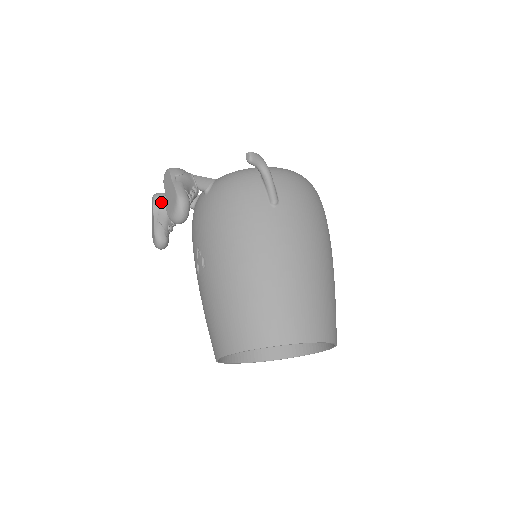
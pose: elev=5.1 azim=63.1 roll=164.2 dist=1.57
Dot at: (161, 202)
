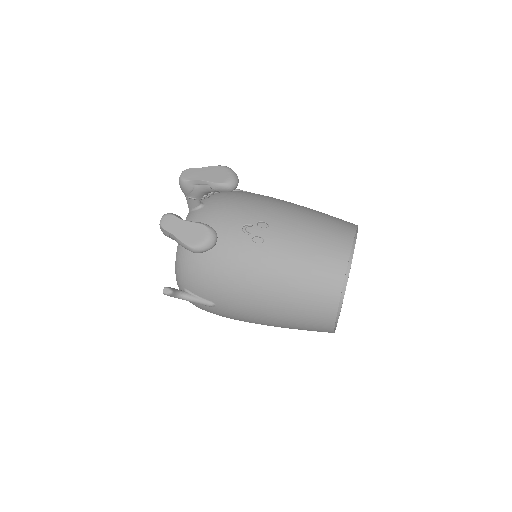
Dot at: occluded
